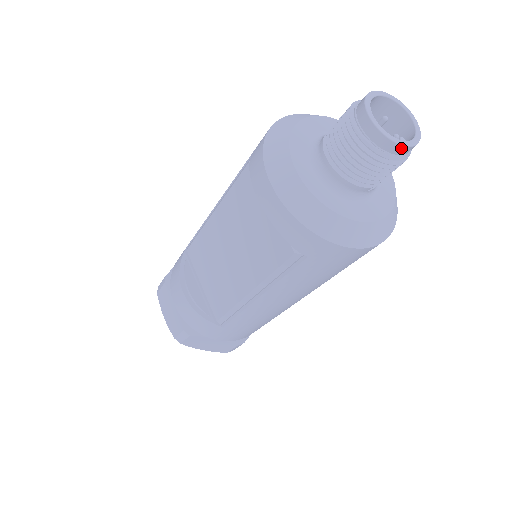
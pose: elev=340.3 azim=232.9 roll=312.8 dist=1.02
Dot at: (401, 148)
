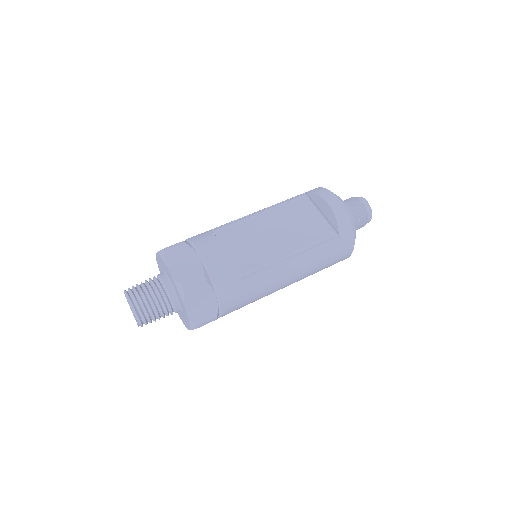
Dot at: (371, 217)
